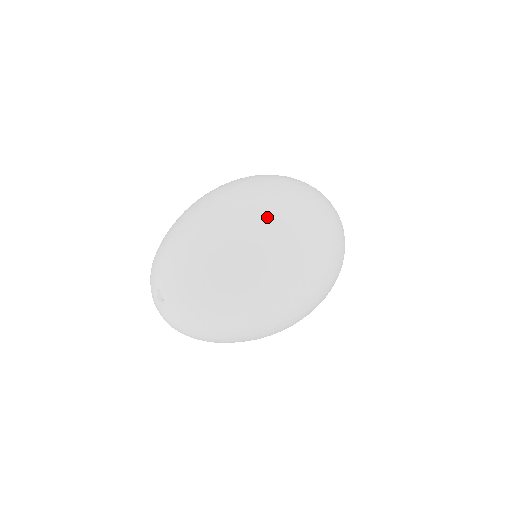
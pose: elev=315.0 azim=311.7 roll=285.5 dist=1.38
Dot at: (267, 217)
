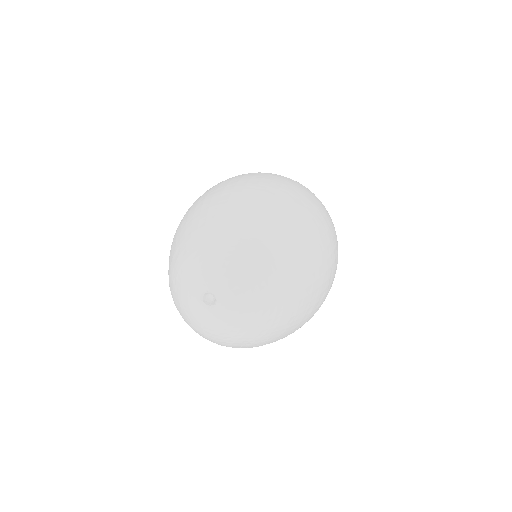
Dot at: (306, 216)
